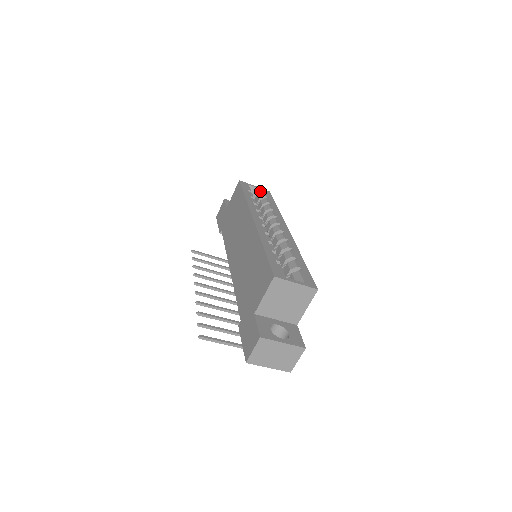
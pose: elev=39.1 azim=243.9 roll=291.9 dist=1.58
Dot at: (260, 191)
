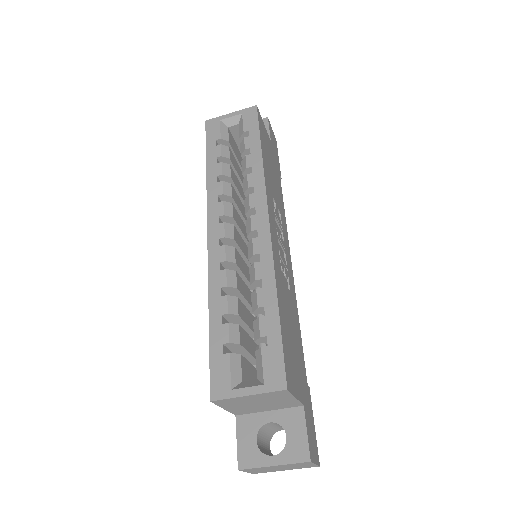
Dot at: (240, 119)
